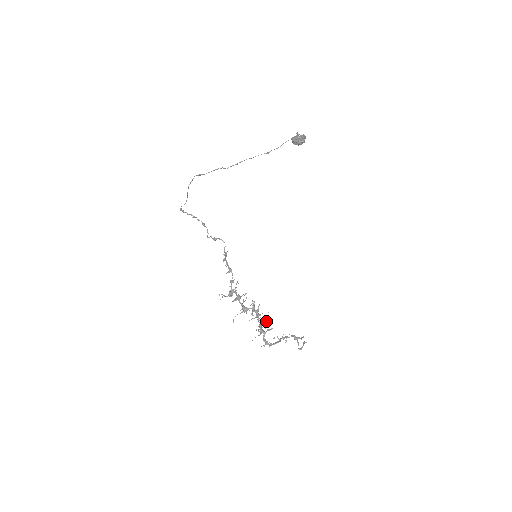
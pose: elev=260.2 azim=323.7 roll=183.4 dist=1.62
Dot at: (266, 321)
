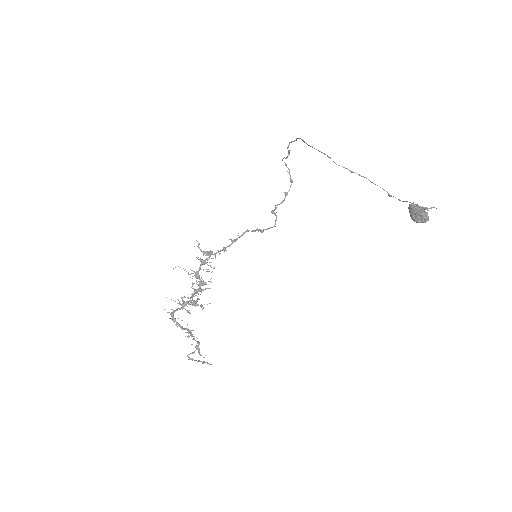
Dot at: (198, 304)
